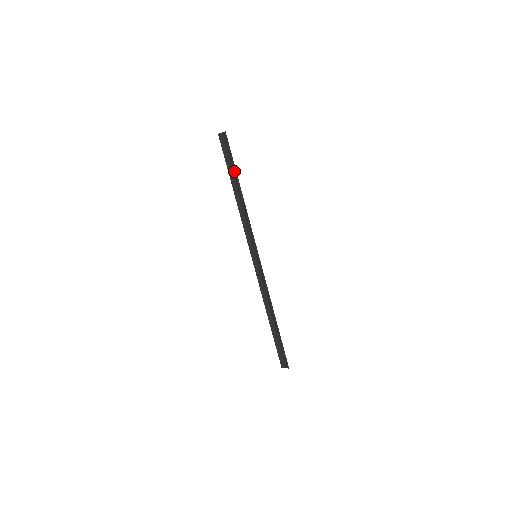
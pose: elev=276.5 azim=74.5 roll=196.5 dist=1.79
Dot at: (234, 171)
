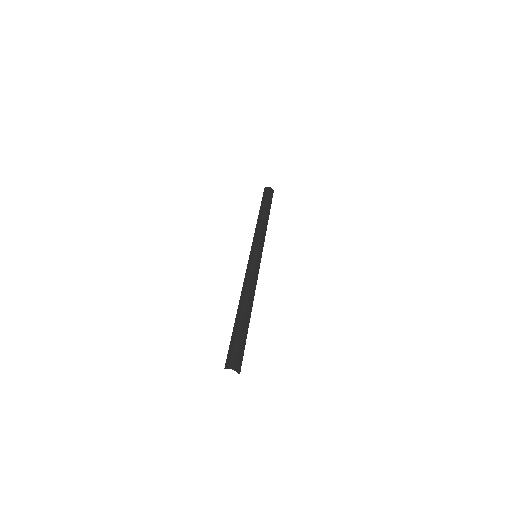
Dot at: (243, 329)
